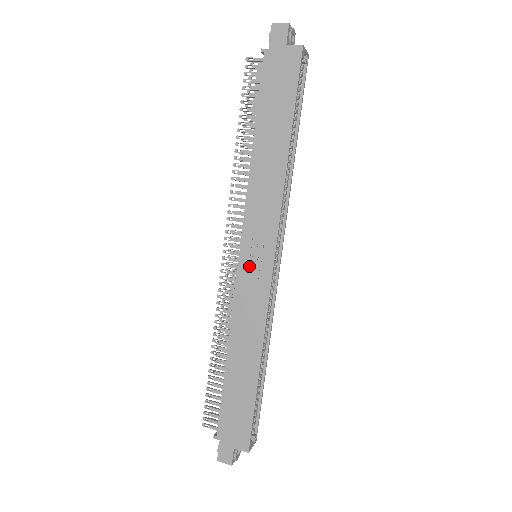
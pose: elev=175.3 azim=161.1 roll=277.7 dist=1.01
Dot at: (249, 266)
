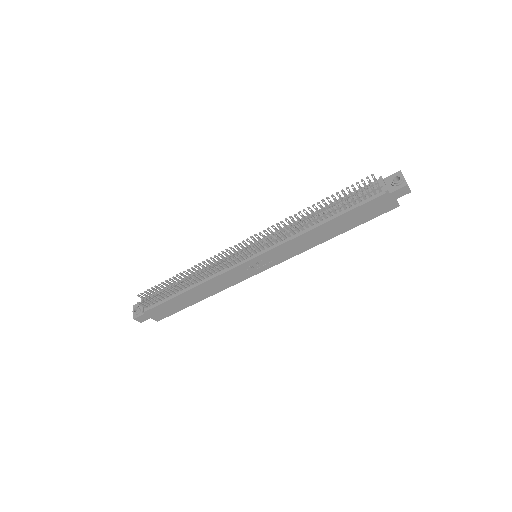
Dot at: (251, 265)
